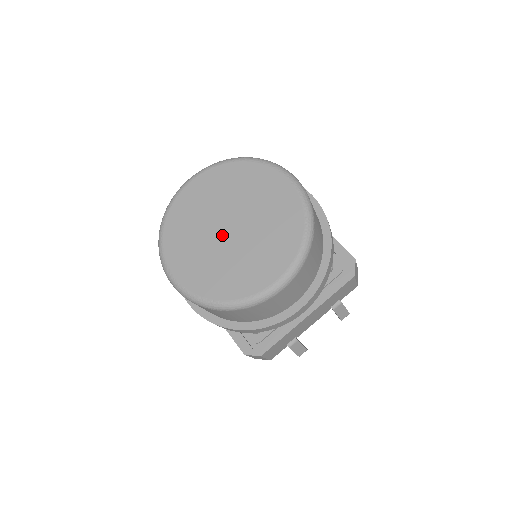
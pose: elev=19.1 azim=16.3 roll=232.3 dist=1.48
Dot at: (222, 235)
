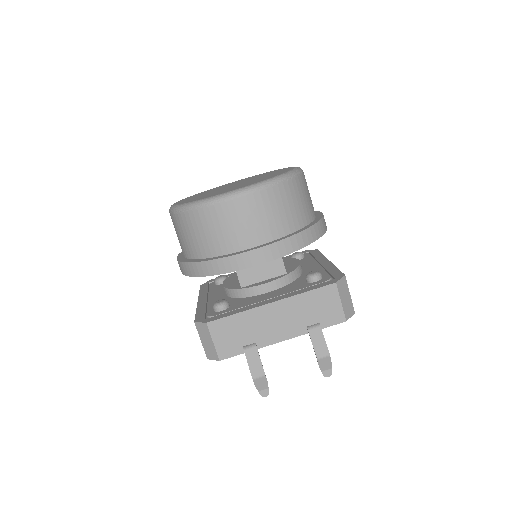
Dot at: occluded
